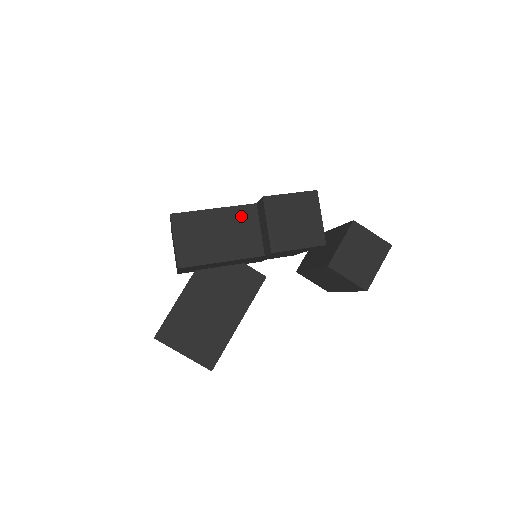
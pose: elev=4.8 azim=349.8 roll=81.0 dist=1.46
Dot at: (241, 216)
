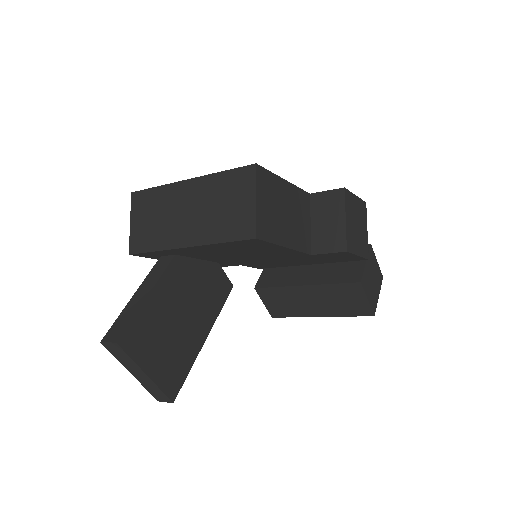
Dot at: (301, 201)
